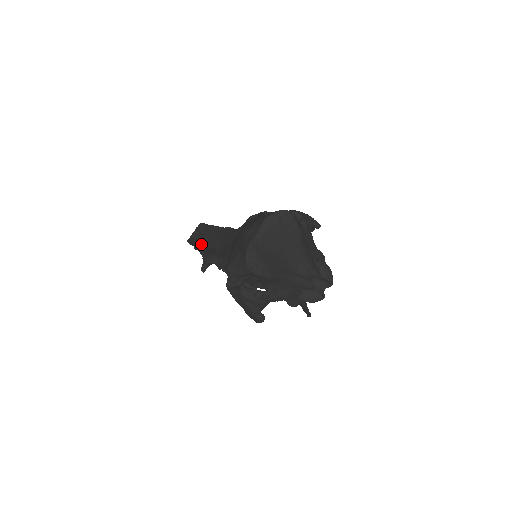
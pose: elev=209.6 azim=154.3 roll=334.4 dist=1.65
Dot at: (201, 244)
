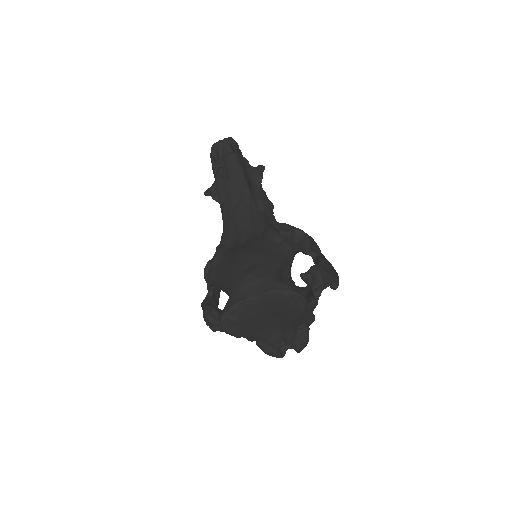
Dot at: (216, 183)
